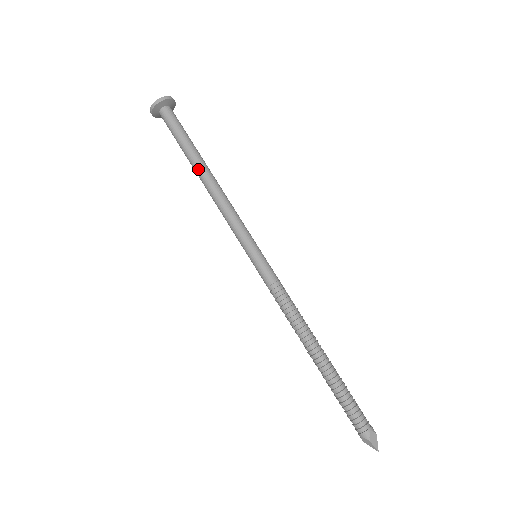
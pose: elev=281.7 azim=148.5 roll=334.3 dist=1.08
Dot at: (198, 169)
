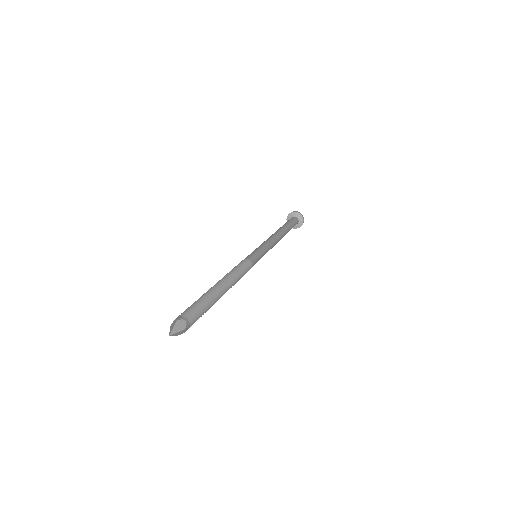
Dot at: (280, 229)
